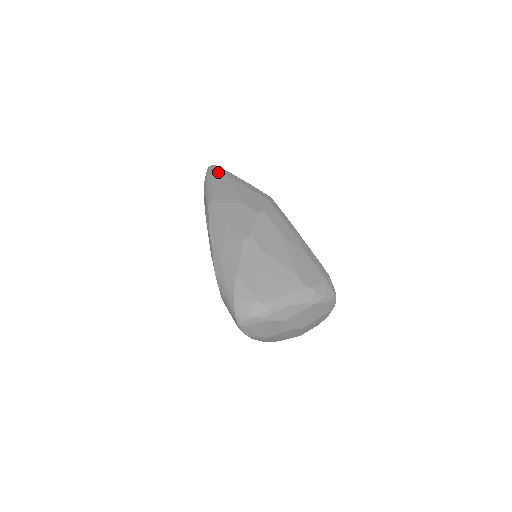
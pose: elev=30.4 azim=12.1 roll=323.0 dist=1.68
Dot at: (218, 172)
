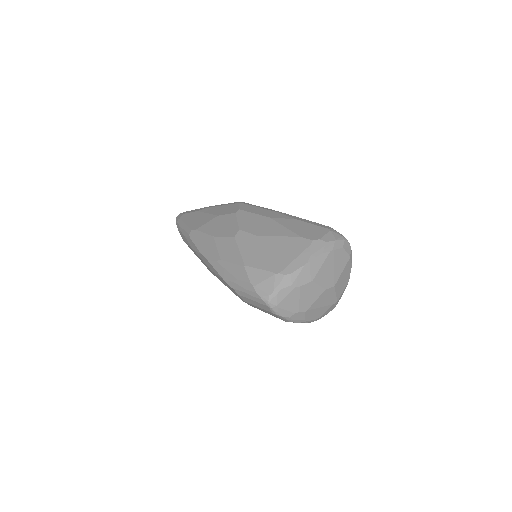
Dot at: (185, 214)
